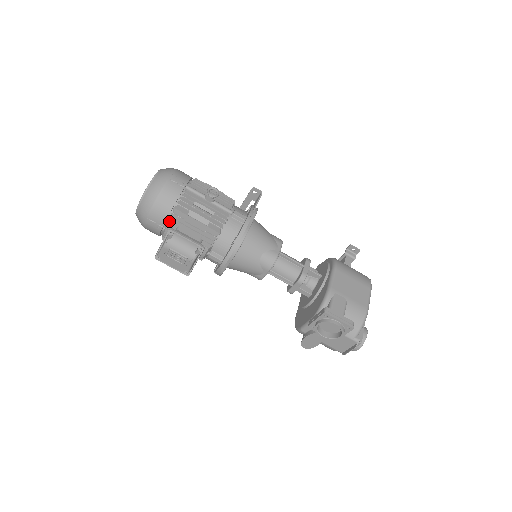
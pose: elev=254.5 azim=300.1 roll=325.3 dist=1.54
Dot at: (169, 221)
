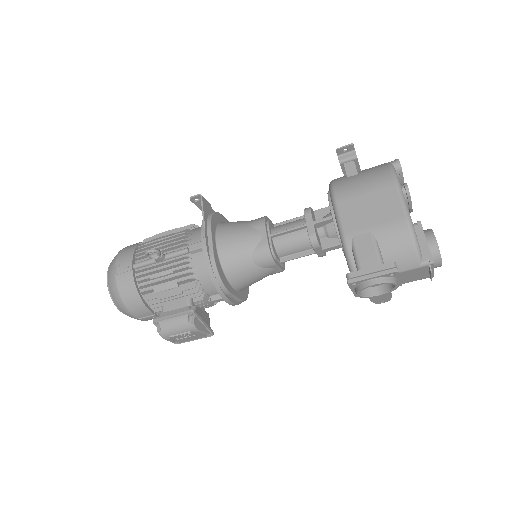
Dot at: occluded
